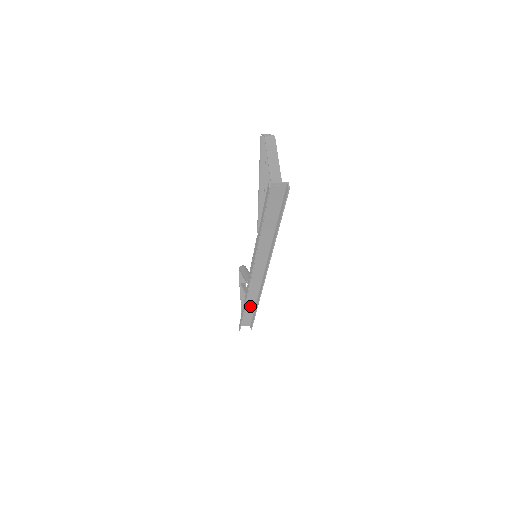
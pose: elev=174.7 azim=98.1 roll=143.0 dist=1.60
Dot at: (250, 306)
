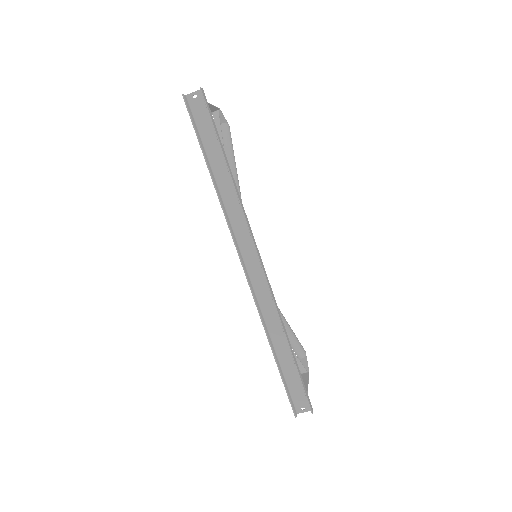
Dot at: (283, 349)
